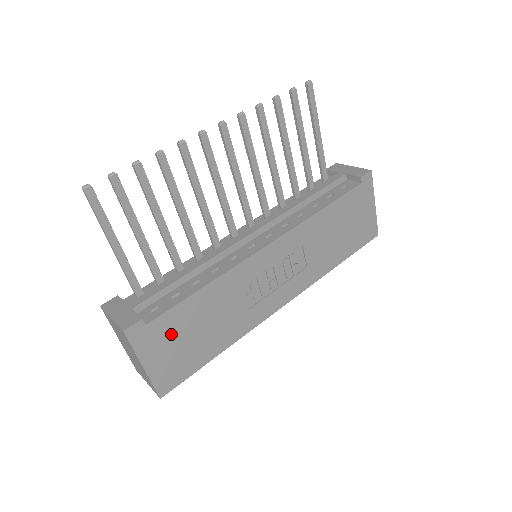
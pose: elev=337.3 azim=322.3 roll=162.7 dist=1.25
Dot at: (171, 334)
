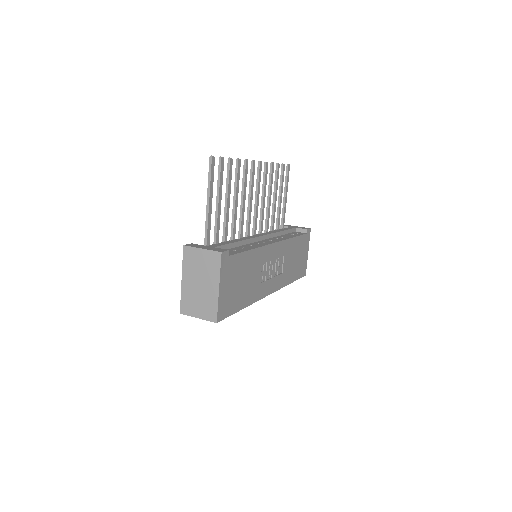
Dot at: (234, 273)
